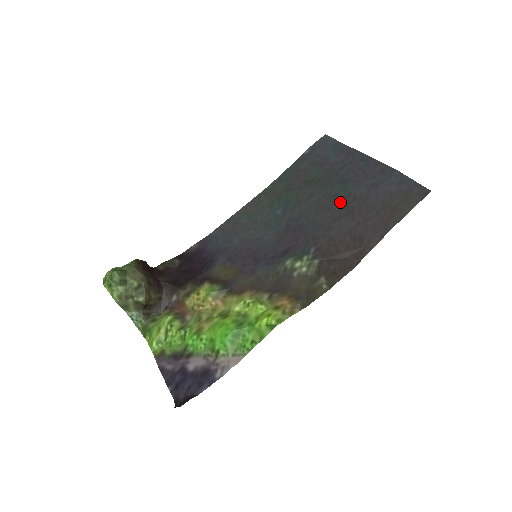
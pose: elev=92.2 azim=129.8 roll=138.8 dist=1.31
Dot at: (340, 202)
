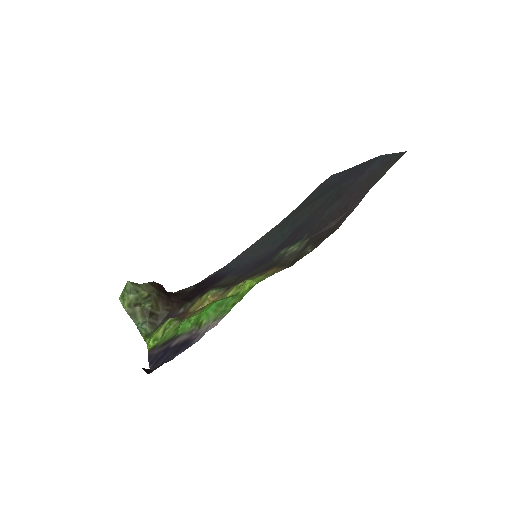
Dot at: (333, 197)
